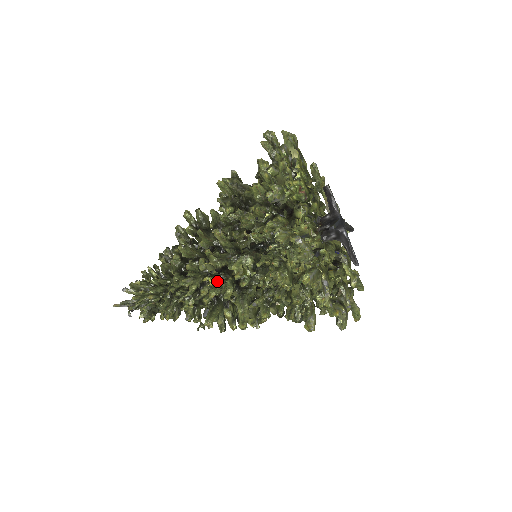
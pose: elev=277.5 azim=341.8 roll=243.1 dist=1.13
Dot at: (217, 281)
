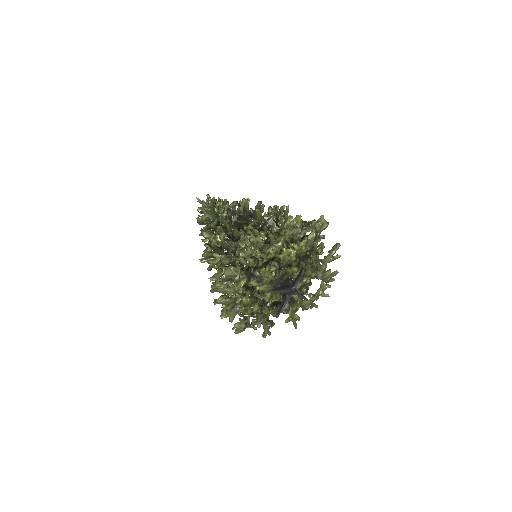
Dot at: (214, 251)
